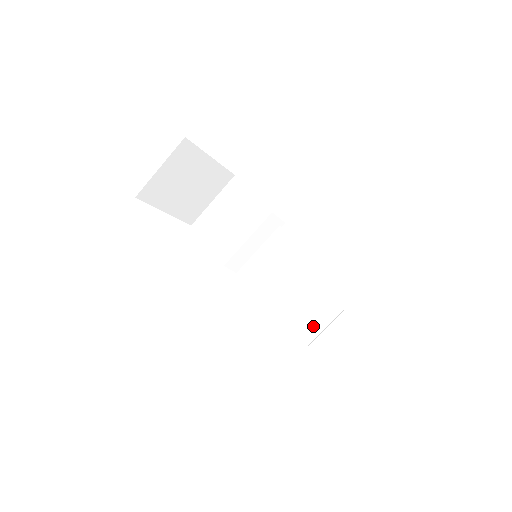
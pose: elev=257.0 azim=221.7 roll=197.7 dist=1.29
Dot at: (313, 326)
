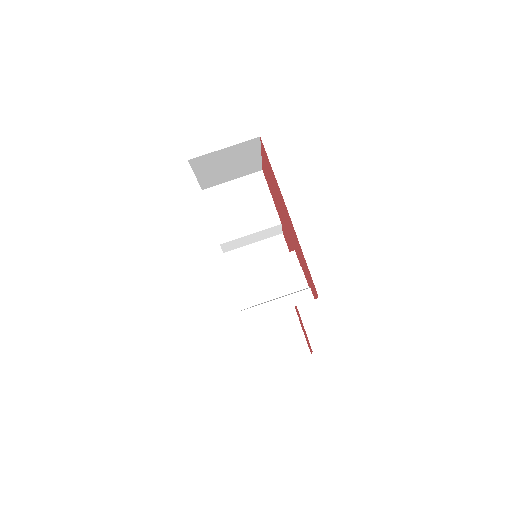
Dot at: (262, 321)
